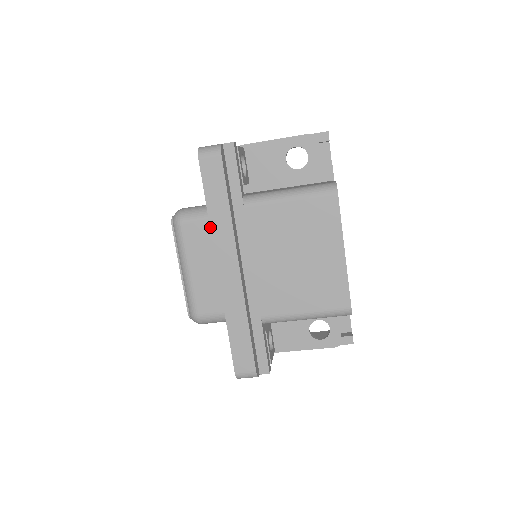
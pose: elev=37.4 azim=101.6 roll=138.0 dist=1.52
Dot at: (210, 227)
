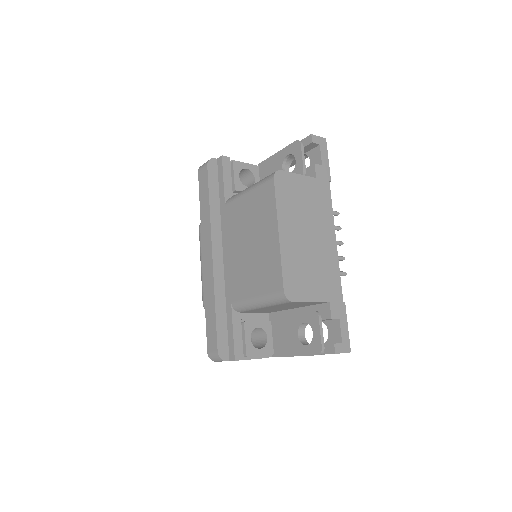
Dot at: (201, 223)
